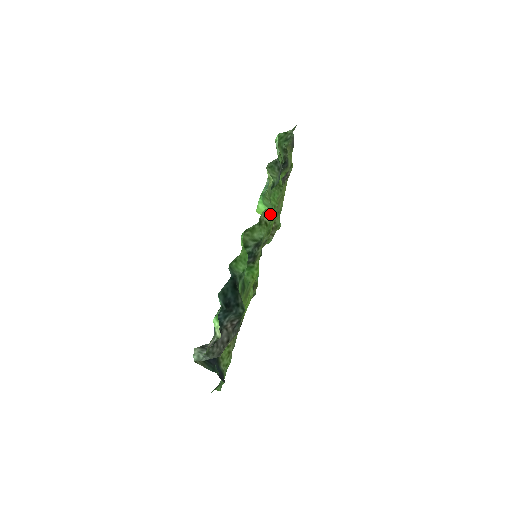
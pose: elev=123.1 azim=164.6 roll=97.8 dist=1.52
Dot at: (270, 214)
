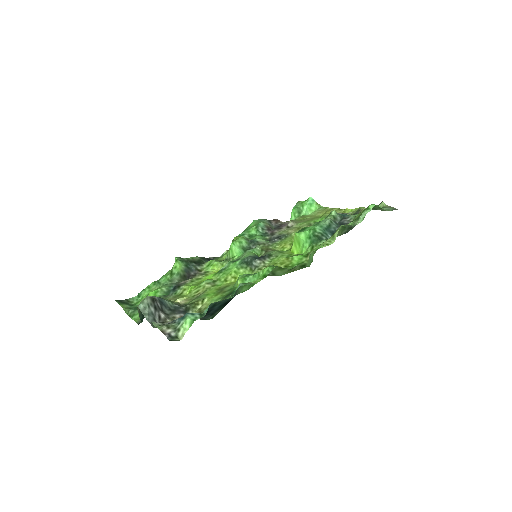
Dot at: (304, 267)
